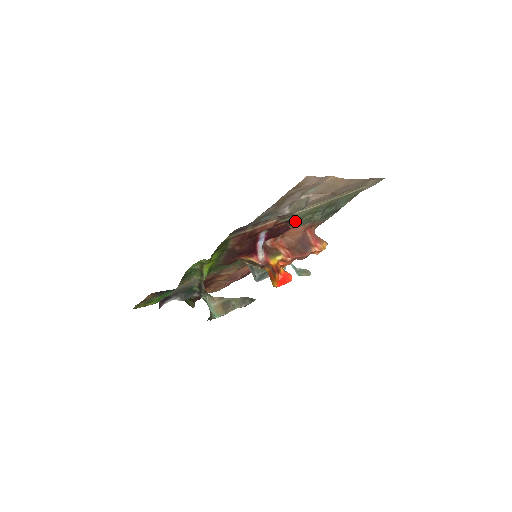
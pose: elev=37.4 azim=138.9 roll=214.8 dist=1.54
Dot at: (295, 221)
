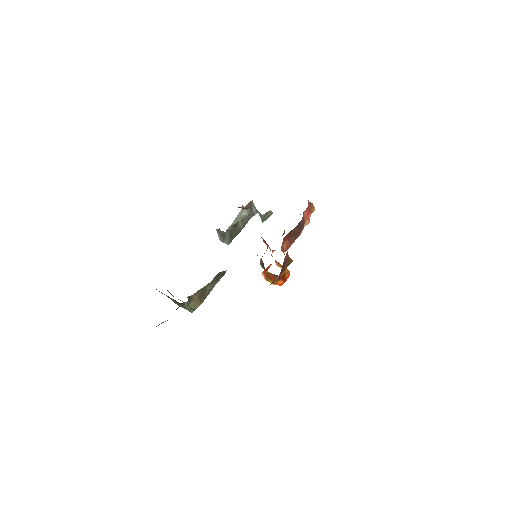
Dot at: occluded
